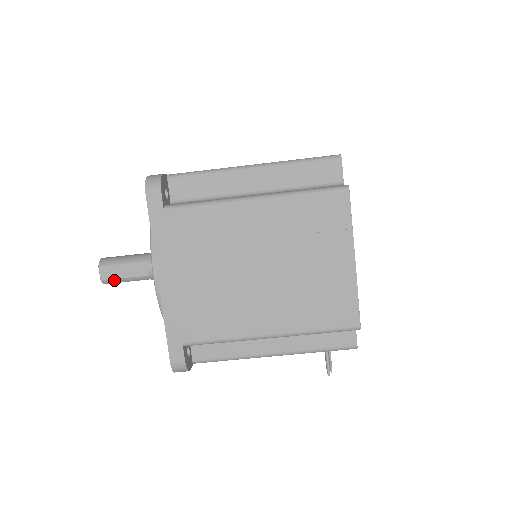
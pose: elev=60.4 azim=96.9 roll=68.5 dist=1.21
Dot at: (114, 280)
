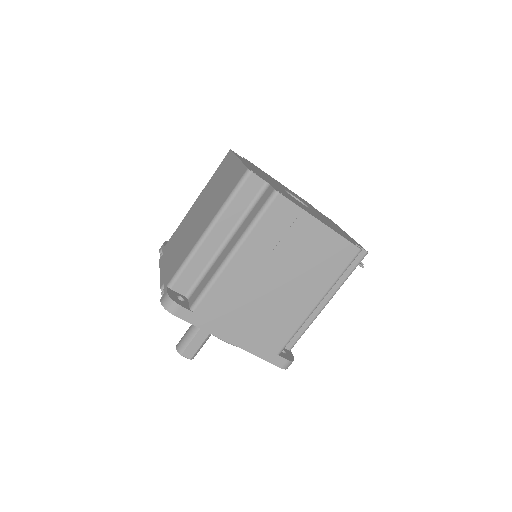
Dot at: (197, 352)
